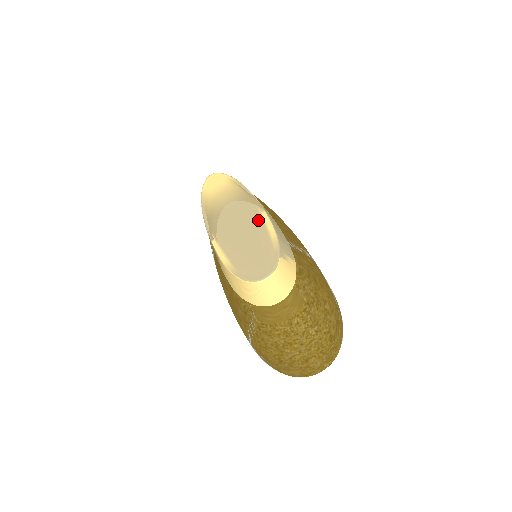
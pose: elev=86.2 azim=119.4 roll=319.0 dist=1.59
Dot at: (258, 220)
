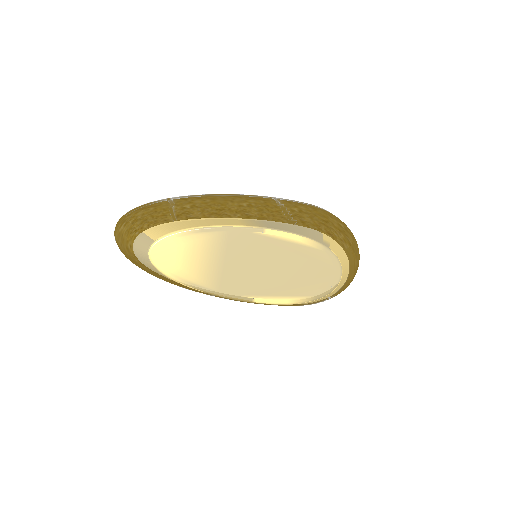
Dot at: (271, 242)
